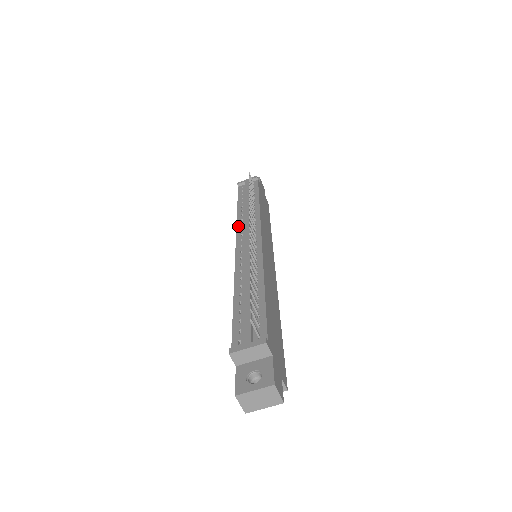
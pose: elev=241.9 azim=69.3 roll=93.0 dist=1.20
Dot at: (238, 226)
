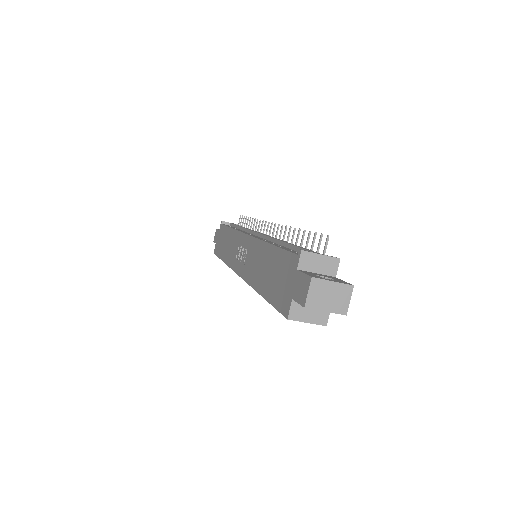
Dot at: (241, 231)
